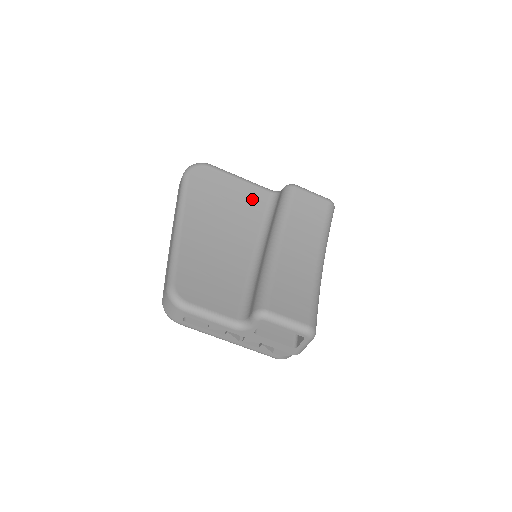
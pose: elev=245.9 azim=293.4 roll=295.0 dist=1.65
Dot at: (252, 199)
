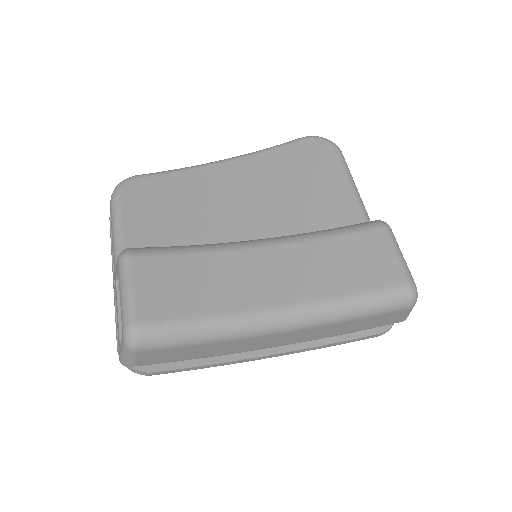
Dot at: (334, 210)
